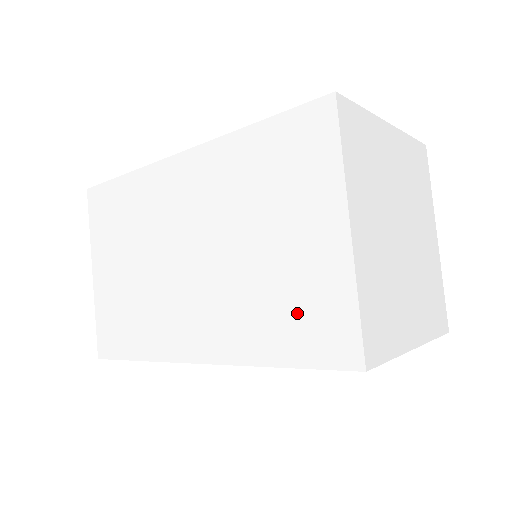
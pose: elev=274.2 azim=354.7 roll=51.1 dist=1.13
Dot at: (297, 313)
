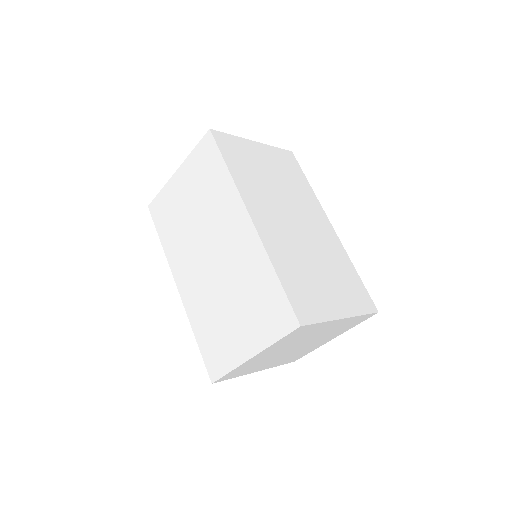
Dot at: (215, 341)
